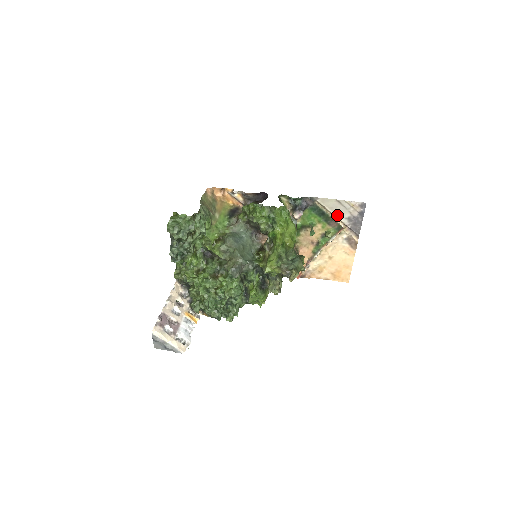
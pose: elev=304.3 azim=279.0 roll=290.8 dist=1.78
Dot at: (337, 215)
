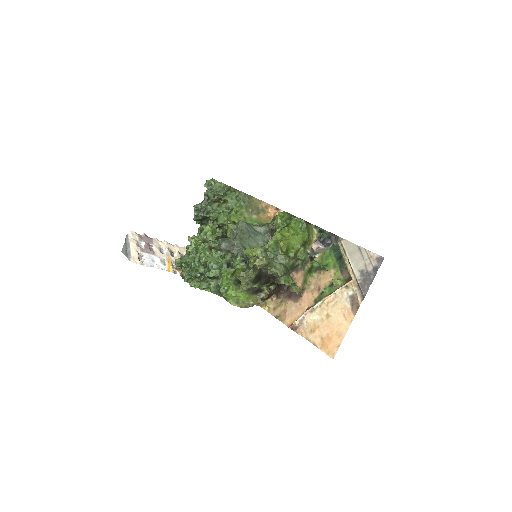
Dot at: (353, 264)
